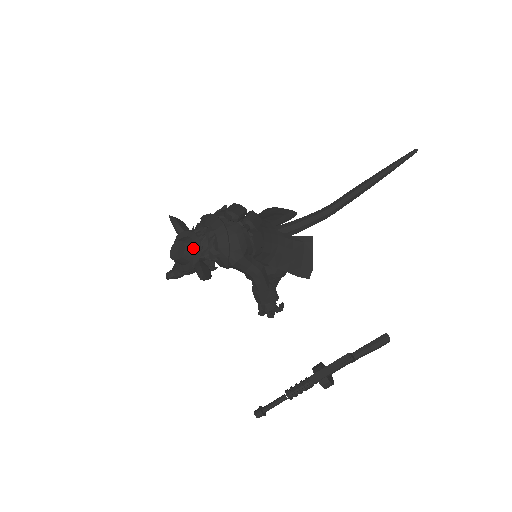
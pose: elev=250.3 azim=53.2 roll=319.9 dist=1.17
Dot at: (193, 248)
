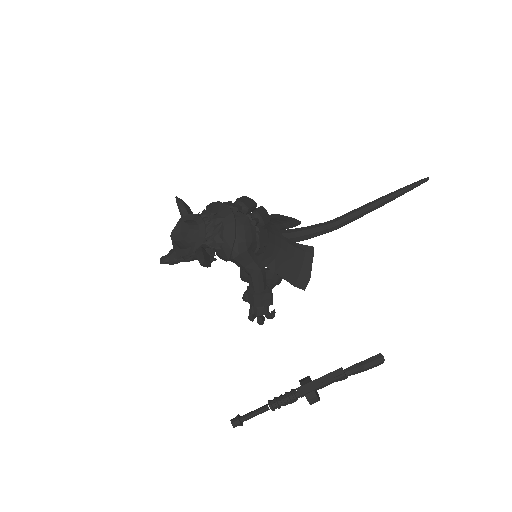
Dot at: (197, 232)
